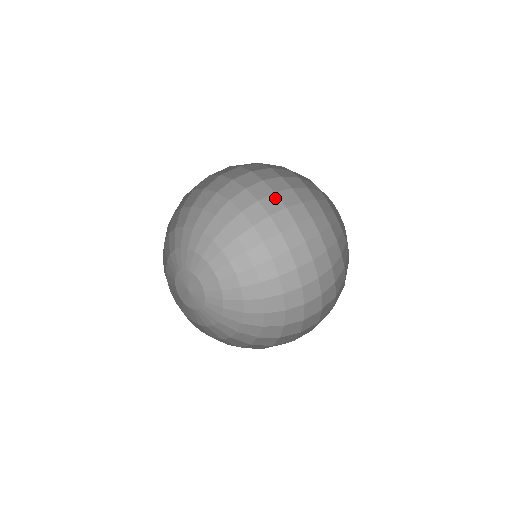
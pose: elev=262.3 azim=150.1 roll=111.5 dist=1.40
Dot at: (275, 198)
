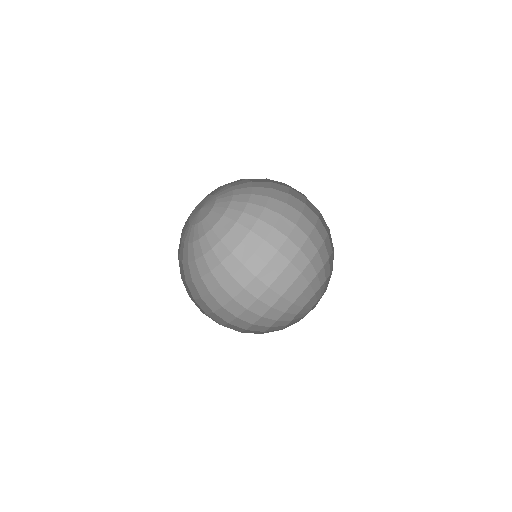
Dot at: (311, 227)
